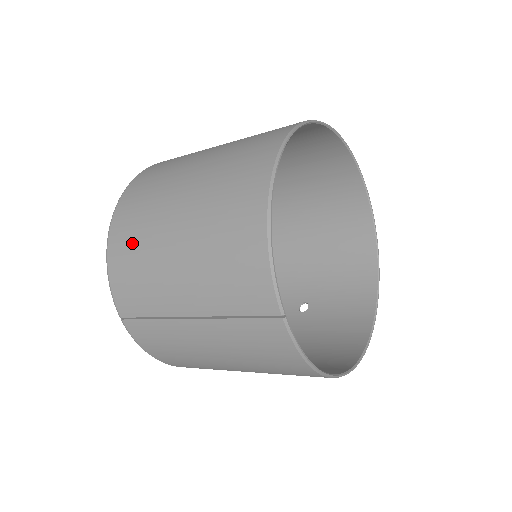
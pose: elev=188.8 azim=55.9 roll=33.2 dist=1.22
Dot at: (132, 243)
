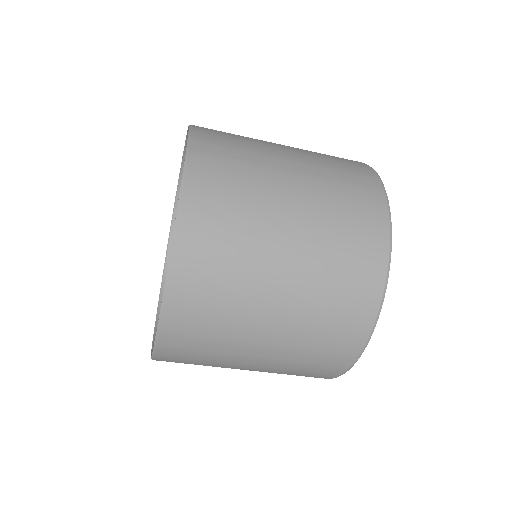
Dot at: occluded
